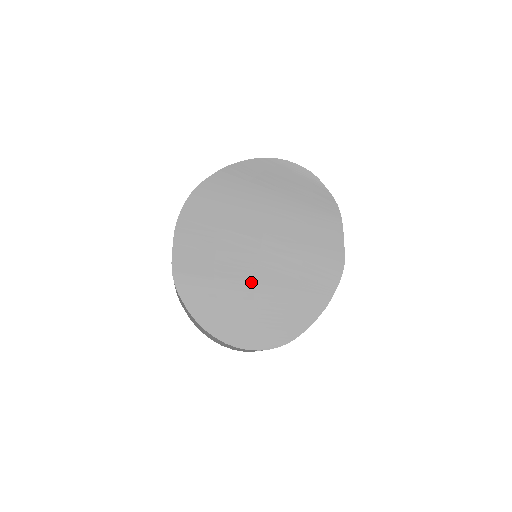
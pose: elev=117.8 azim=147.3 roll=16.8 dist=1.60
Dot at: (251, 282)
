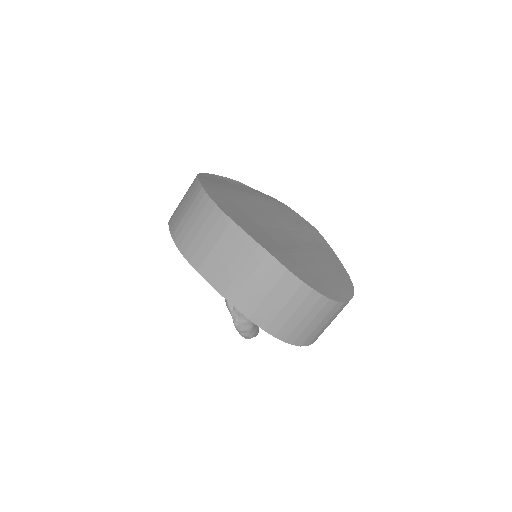
Dot at: (302, 249)
